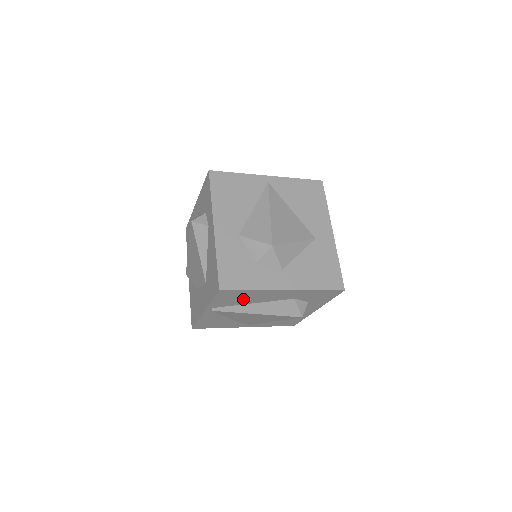
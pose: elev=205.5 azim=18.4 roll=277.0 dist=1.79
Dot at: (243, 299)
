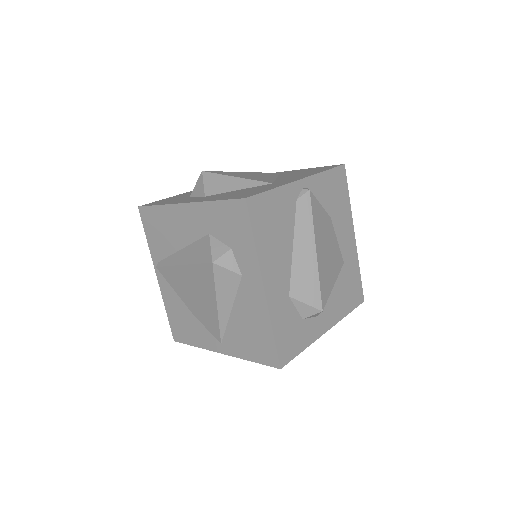
Dot at: (167, 235)
